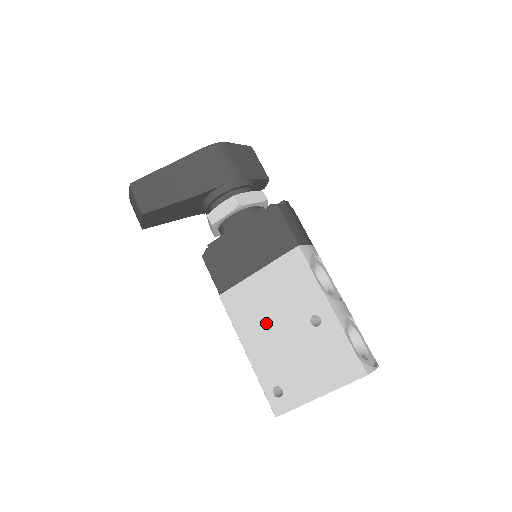
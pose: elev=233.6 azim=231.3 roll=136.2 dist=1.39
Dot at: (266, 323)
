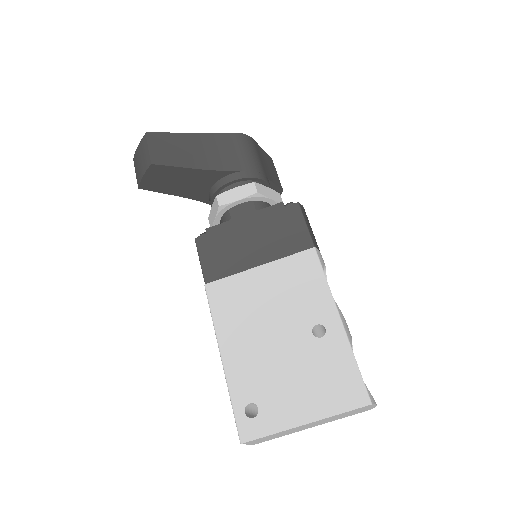
Dot at: (256, 324)
